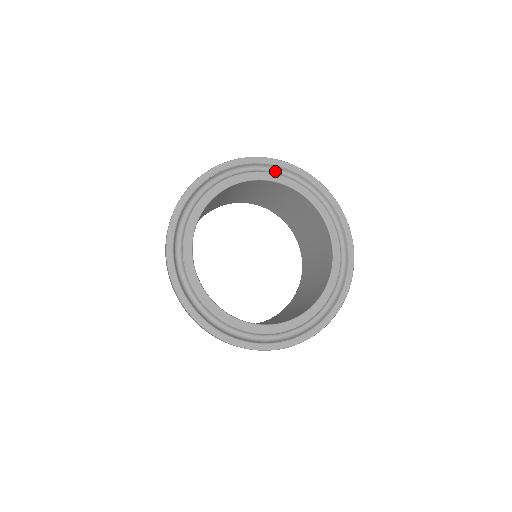
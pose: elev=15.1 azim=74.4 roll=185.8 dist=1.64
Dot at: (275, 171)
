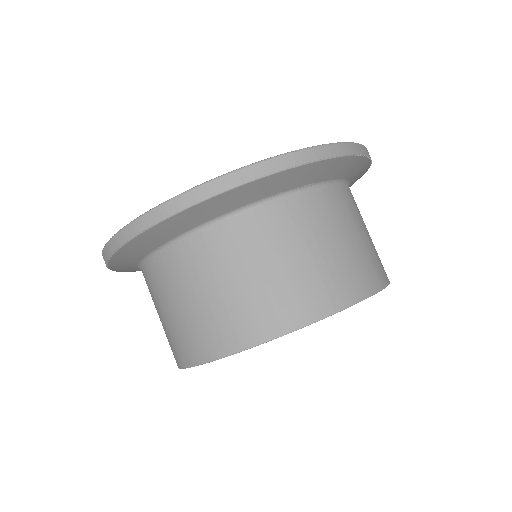
Dot at: occluded
